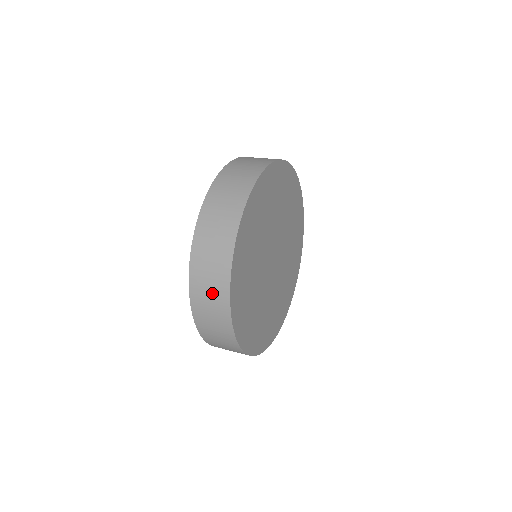
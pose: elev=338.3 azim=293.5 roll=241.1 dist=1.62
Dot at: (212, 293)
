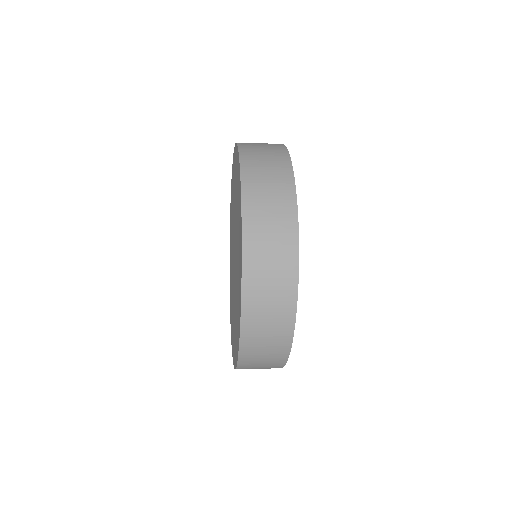
Dot at: (273, 191)
